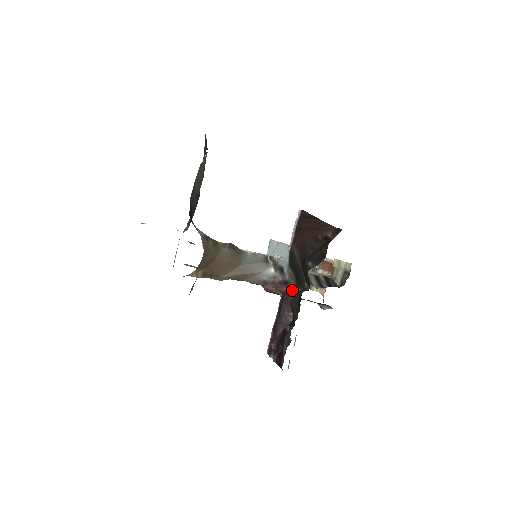
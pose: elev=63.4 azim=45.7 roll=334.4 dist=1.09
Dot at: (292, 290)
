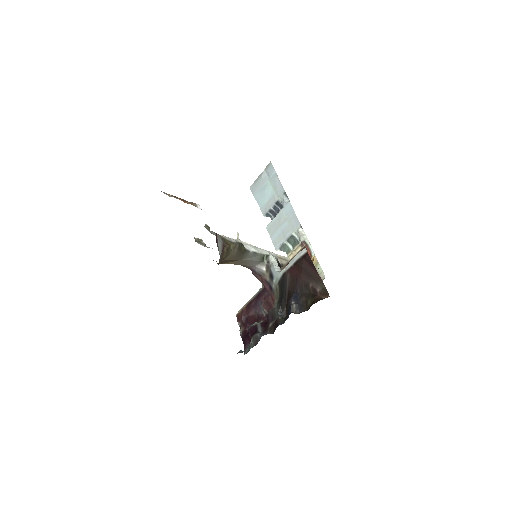
Dot at: (273, 298)
